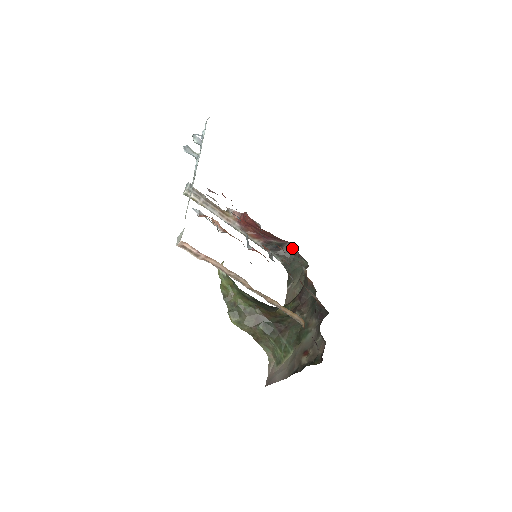
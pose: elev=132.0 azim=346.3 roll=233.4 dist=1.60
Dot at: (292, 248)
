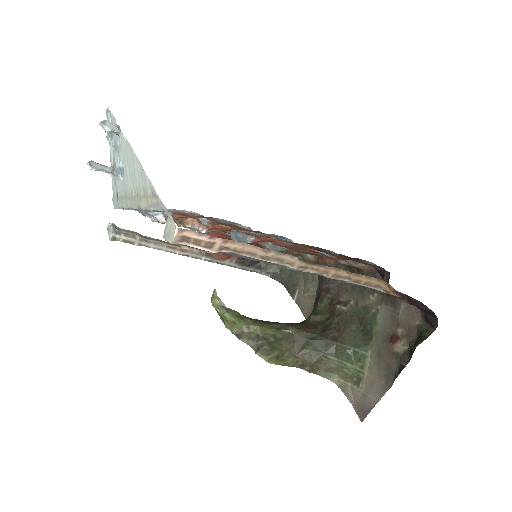
Dot at: occluded
